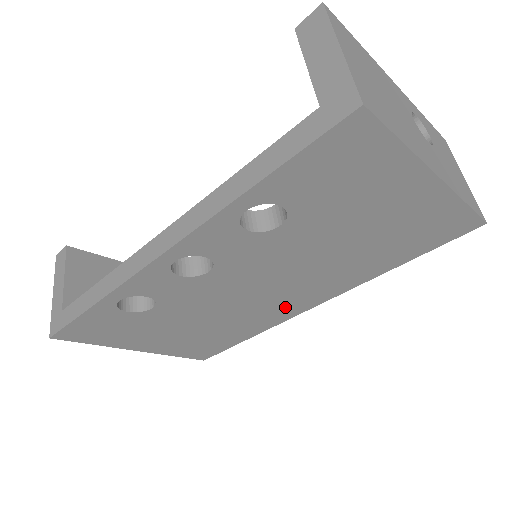
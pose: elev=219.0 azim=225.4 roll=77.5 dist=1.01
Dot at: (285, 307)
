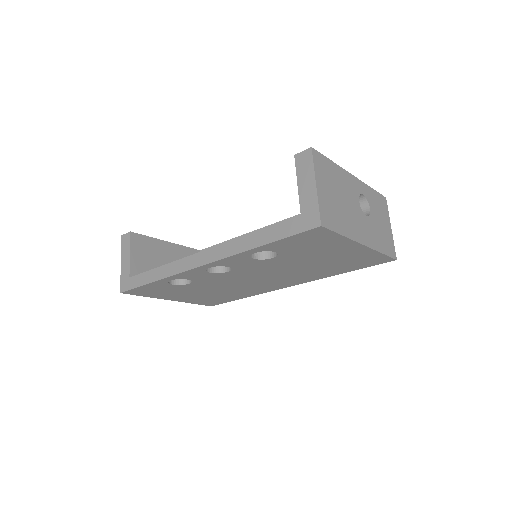
Dot at: (271, 286)
